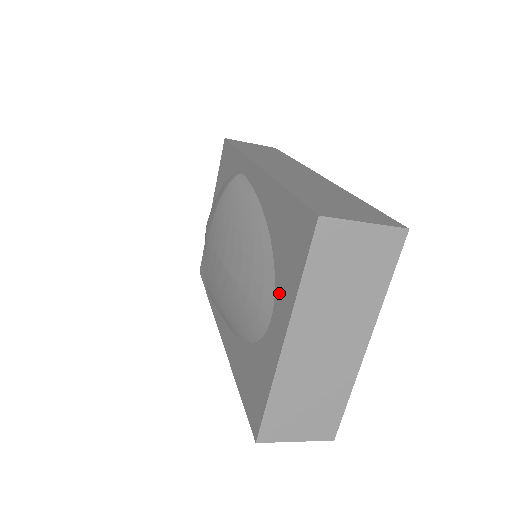
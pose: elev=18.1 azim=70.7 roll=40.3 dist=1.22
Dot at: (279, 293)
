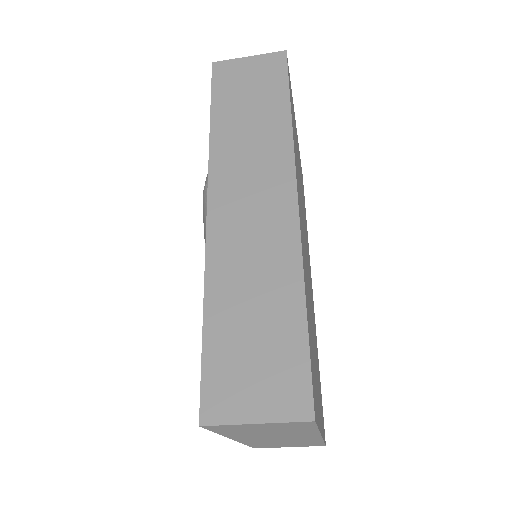
Dot at: occluded
